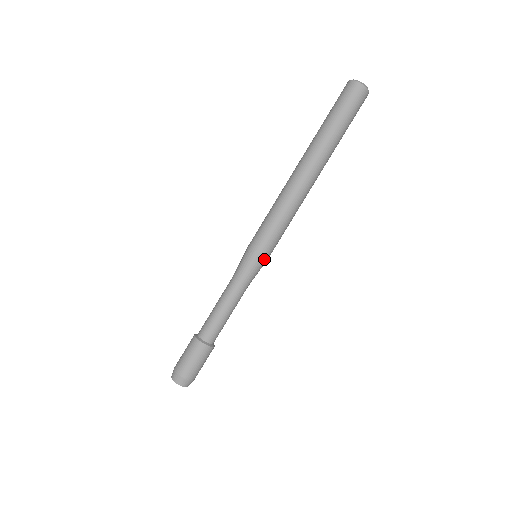
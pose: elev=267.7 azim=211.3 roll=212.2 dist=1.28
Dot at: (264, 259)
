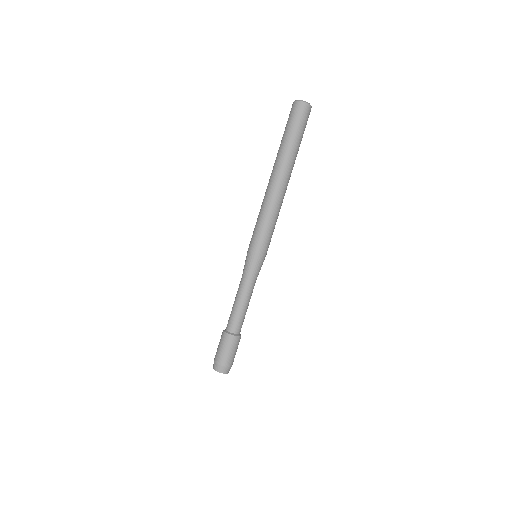
Dot at: (261, 256)
